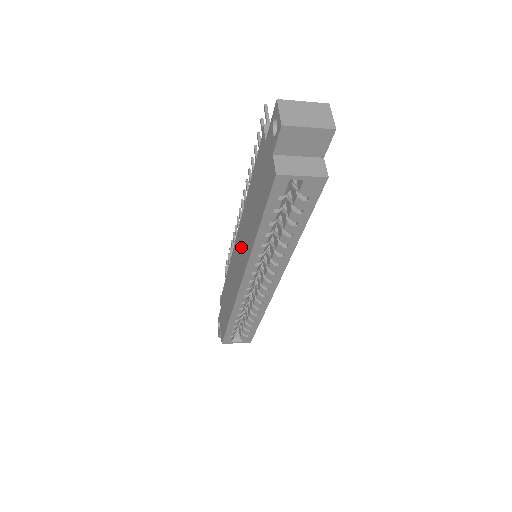
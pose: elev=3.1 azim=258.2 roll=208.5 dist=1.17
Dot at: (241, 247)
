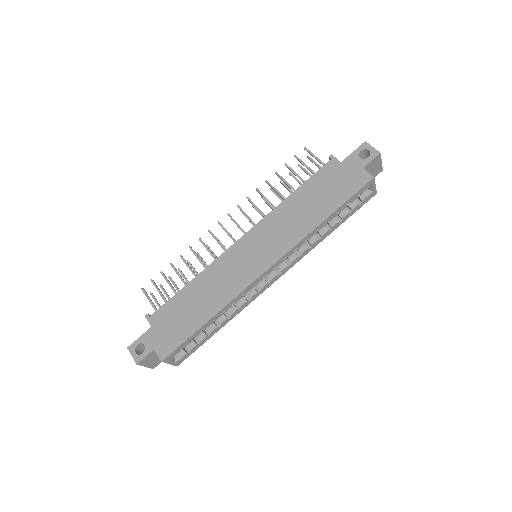
Dot at: (267, 239)
